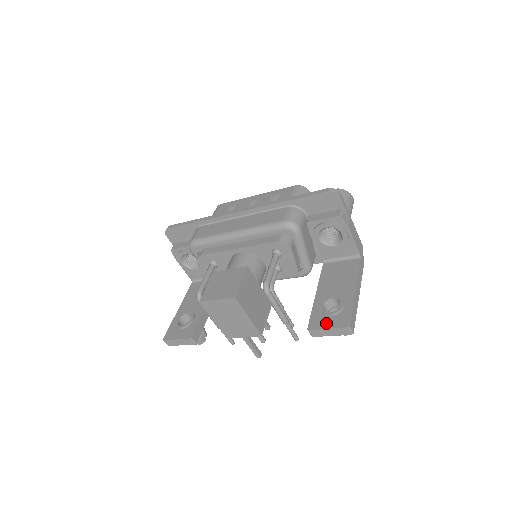
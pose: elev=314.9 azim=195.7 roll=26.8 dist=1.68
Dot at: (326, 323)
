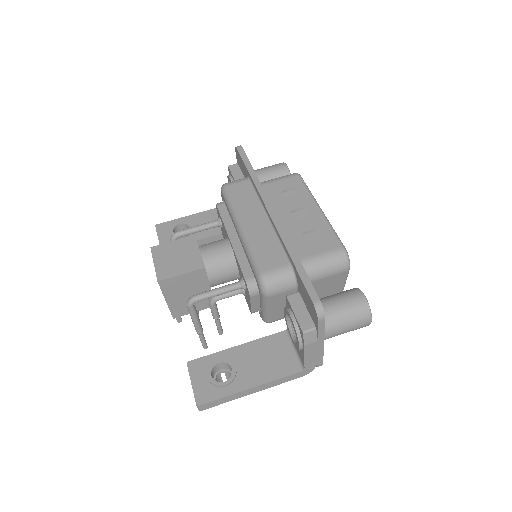
Dot at: (198, 378)
